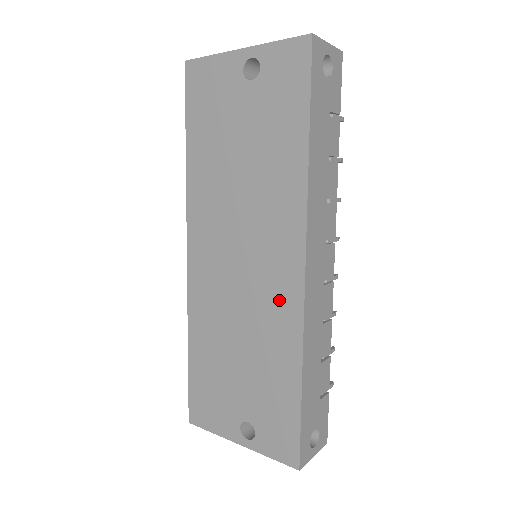
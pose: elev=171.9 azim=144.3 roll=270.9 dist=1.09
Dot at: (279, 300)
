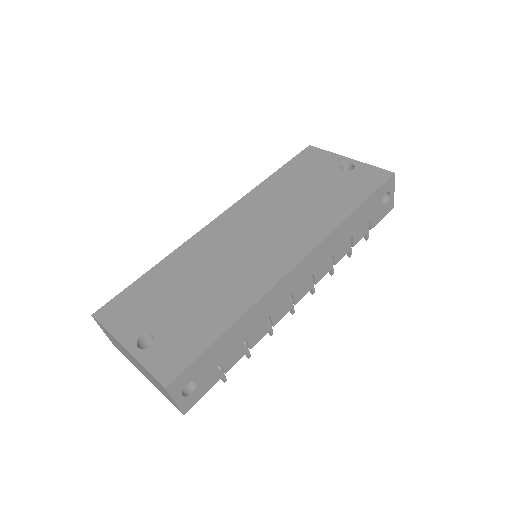
Dot at: (262, 271)
